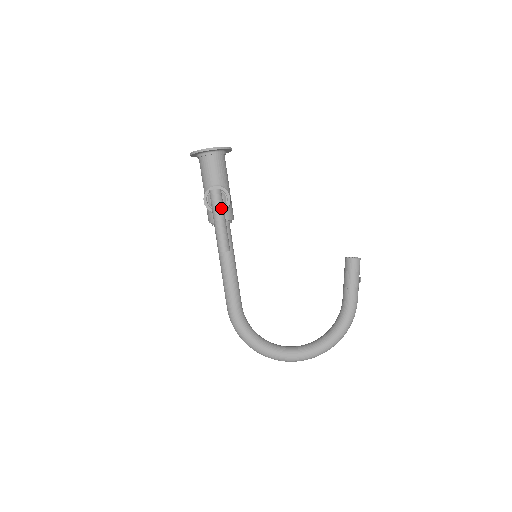
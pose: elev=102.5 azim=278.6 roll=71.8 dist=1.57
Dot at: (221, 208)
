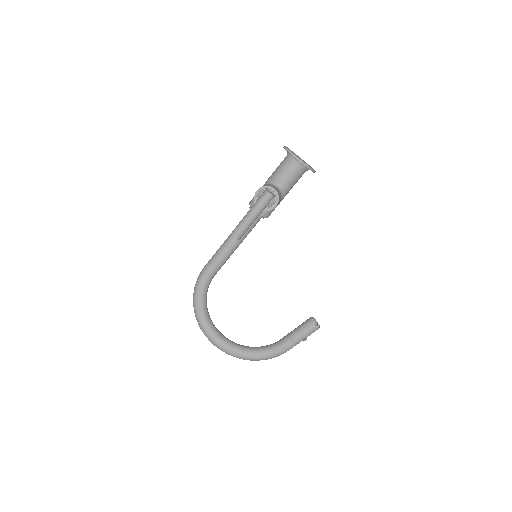
Dot at: (261, 209)
